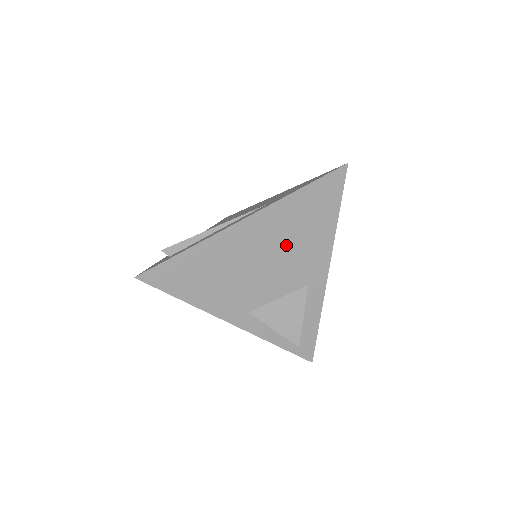
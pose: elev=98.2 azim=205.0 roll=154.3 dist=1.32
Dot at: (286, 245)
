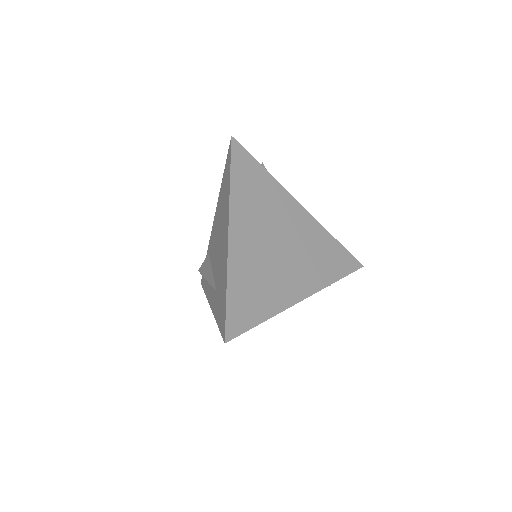
Dot at: occluded
